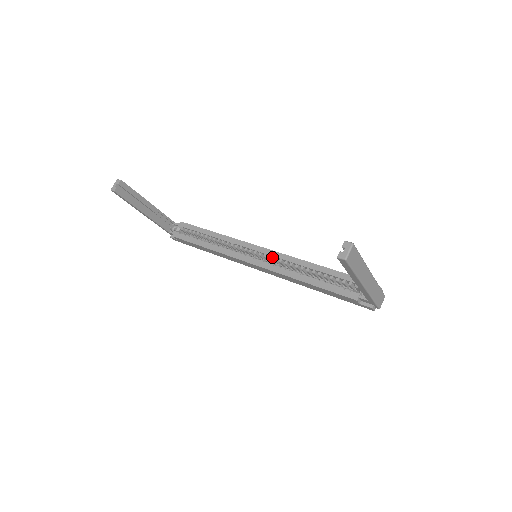
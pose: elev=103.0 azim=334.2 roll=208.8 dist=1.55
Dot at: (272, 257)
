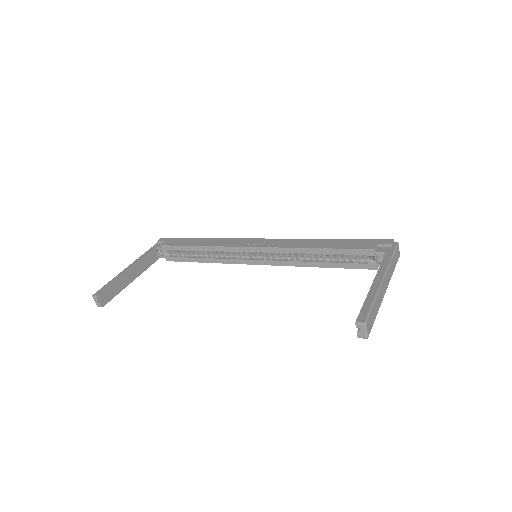
Dot at: (271, 251)
